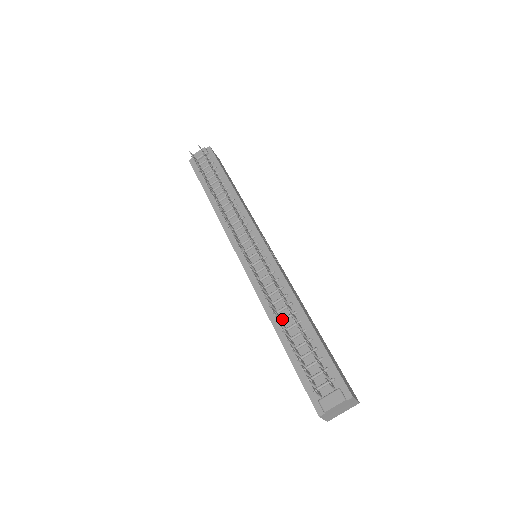
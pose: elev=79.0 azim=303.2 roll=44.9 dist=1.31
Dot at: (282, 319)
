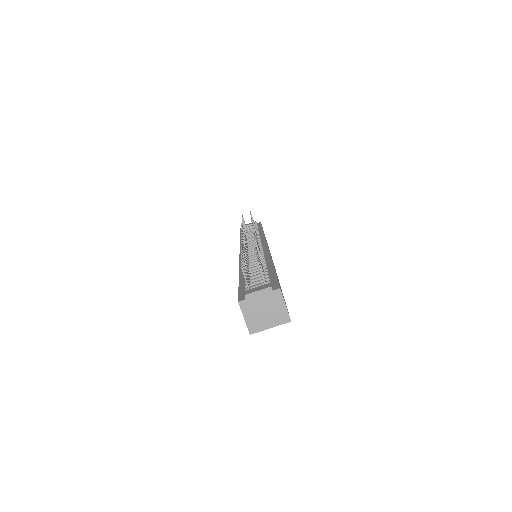
Dot at: occluded
